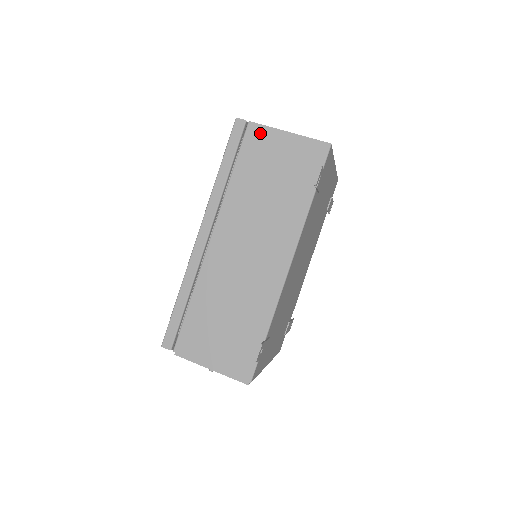
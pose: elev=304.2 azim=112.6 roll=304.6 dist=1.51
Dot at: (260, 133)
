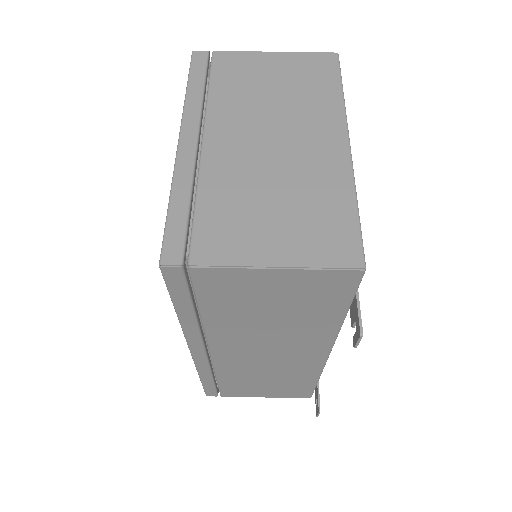
Dot at: (220, 276)
